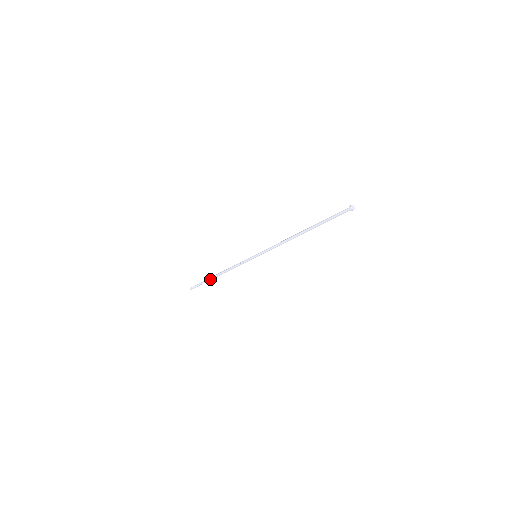
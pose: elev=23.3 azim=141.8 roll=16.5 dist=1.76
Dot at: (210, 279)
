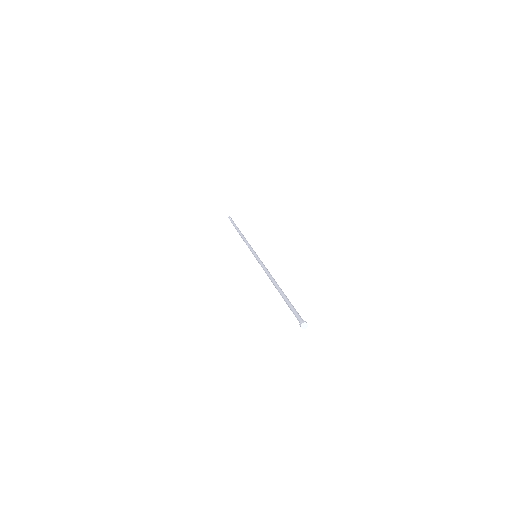
Dot at: (236, 229)
